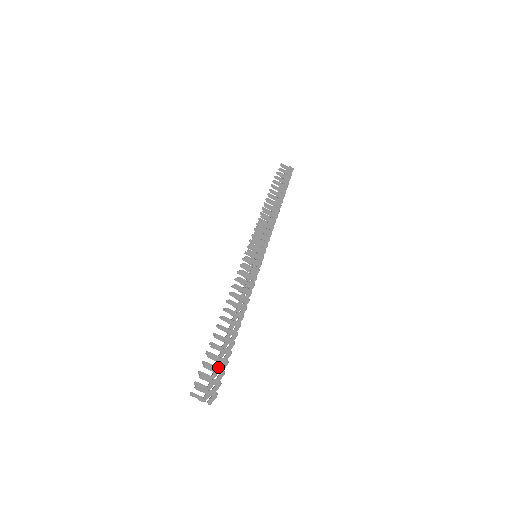
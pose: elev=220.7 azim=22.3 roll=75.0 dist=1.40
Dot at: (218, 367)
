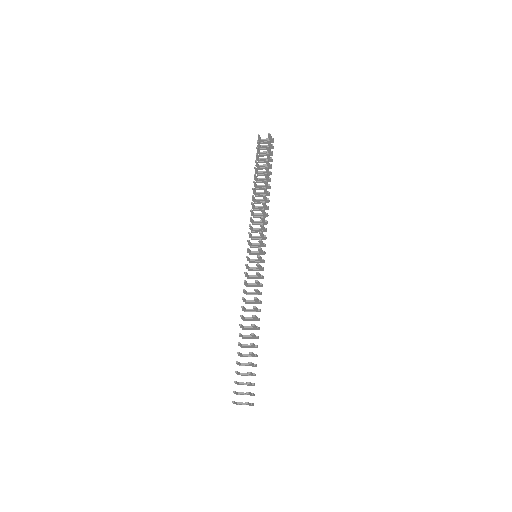
Dot at: (243, 375)
